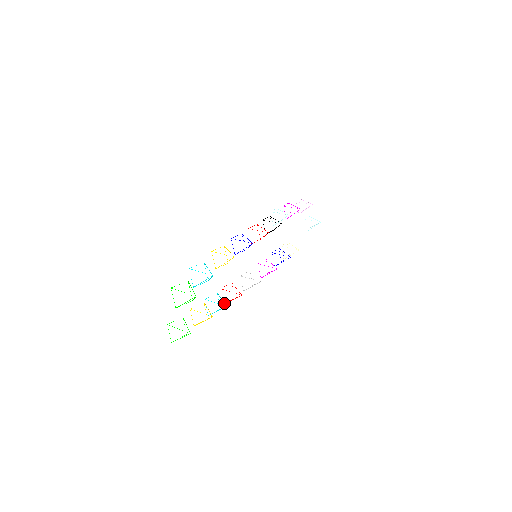
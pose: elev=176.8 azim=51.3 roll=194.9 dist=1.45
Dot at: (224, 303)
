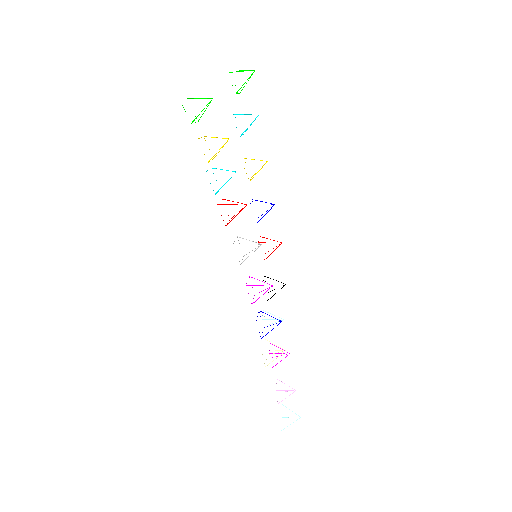
Dot at: occluded
